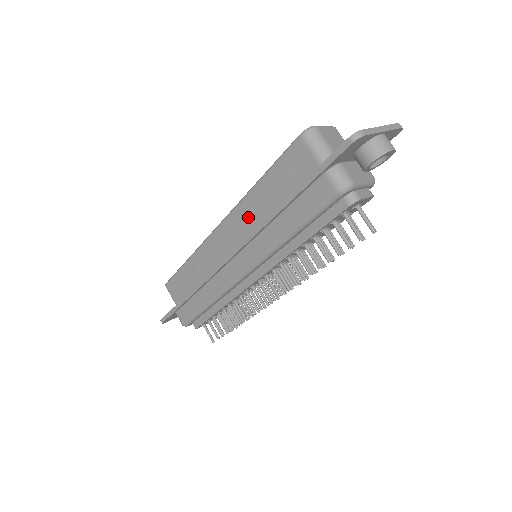
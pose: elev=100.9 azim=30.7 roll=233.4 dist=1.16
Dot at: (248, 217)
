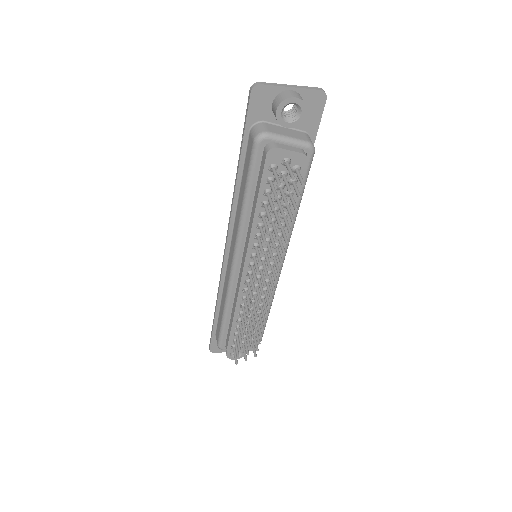
Dot at: occluded
